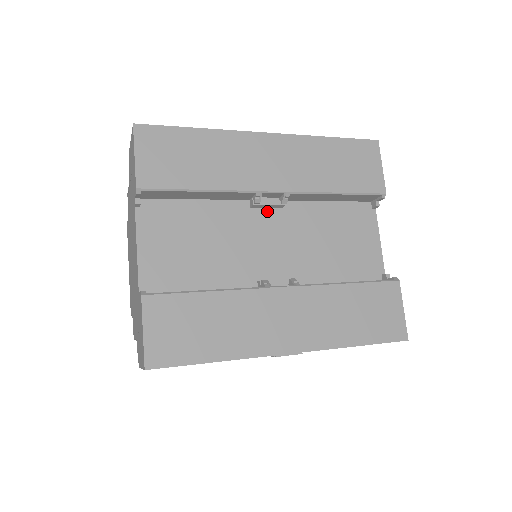
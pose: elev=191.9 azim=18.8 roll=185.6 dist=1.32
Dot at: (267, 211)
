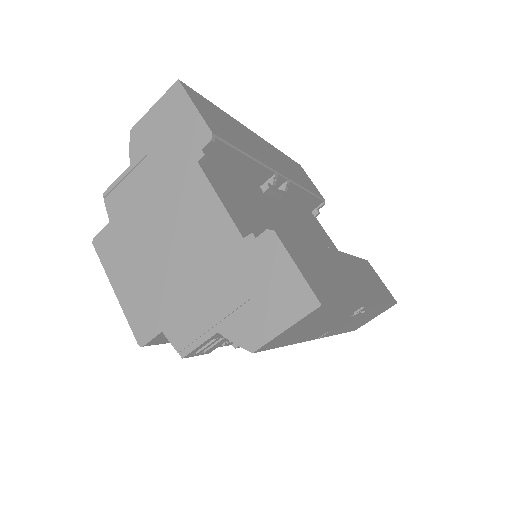
Dot at: (273, 199)
